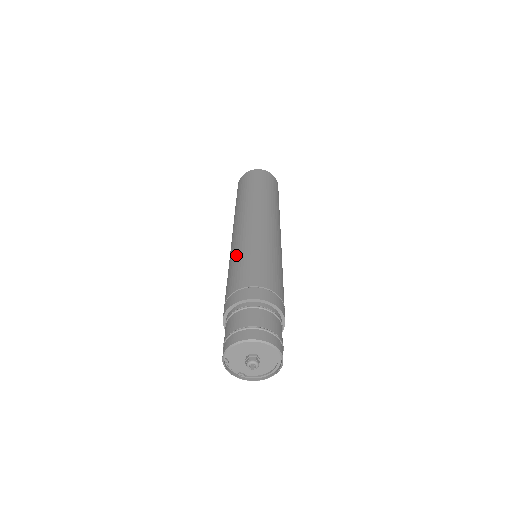
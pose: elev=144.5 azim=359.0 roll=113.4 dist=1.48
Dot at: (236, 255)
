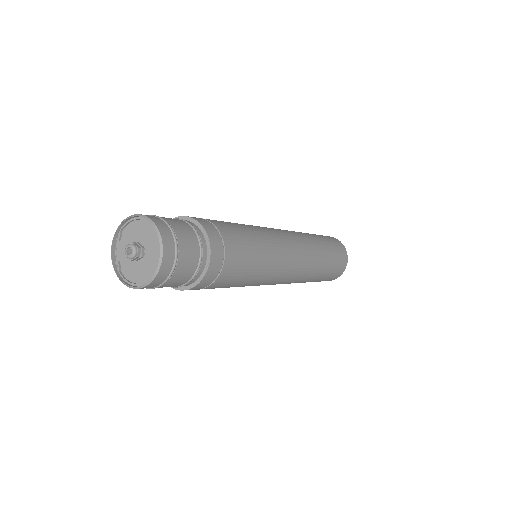
Dot at: occluded
